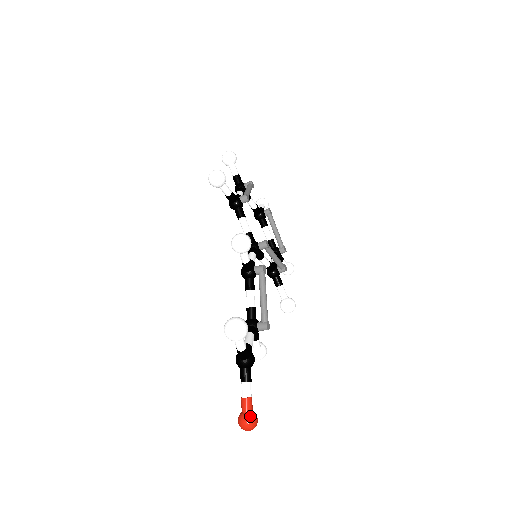
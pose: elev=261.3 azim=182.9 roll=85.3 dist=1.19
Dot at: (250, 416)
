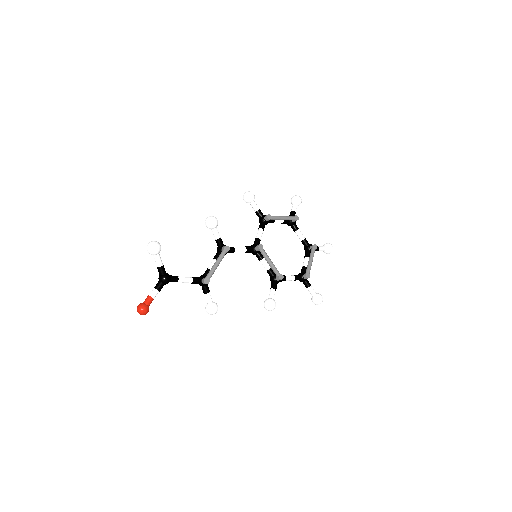
Dot at: (142, 304)
